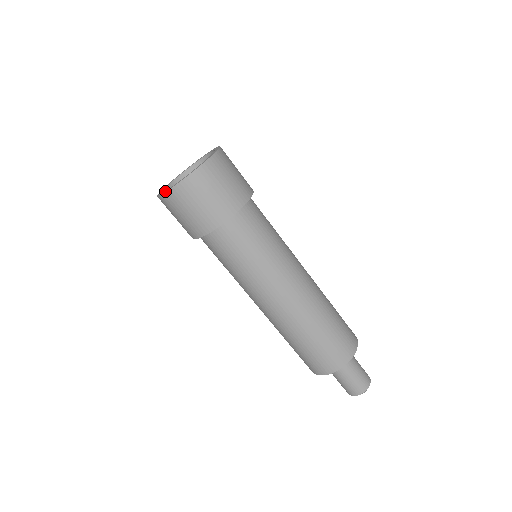
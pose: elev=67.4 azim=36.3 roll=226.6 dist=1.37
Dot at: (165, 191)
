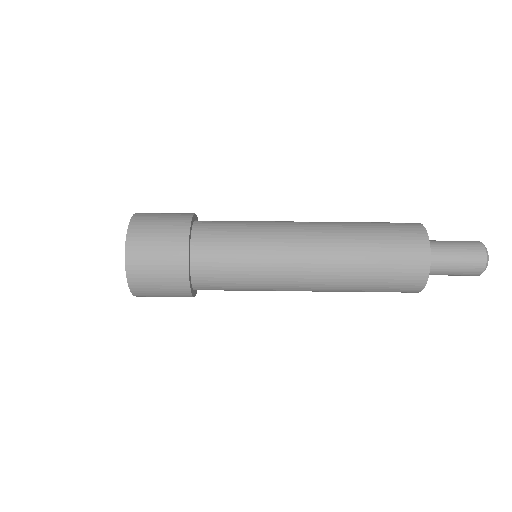
Dot at: (127, 278)
